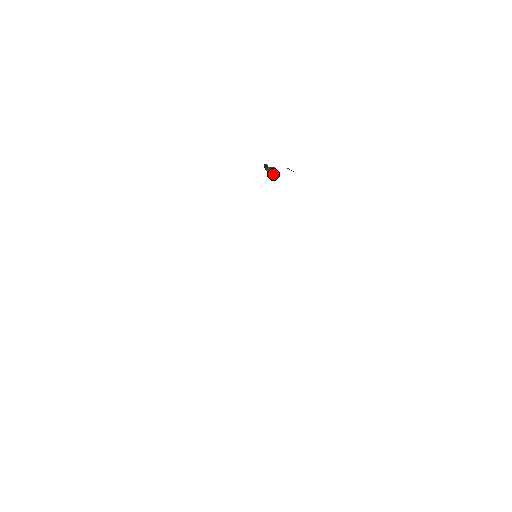
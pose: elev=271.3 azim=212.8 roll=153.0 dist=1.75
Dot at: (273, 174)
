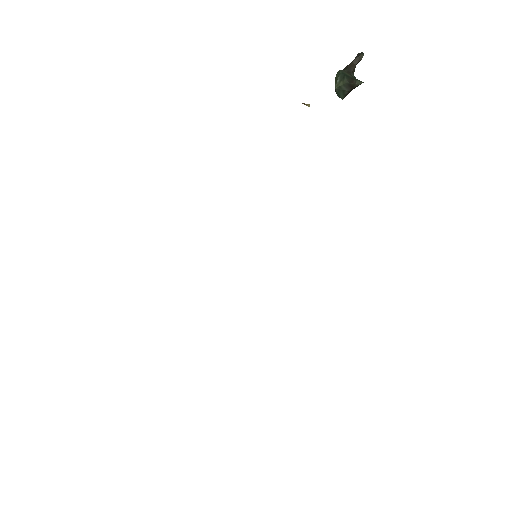
Dot at: (336, 93)
